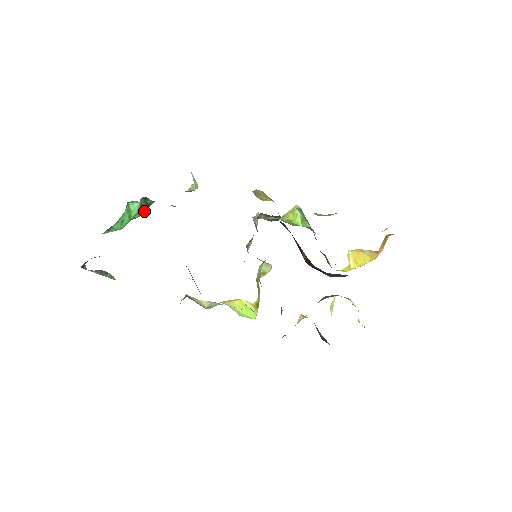
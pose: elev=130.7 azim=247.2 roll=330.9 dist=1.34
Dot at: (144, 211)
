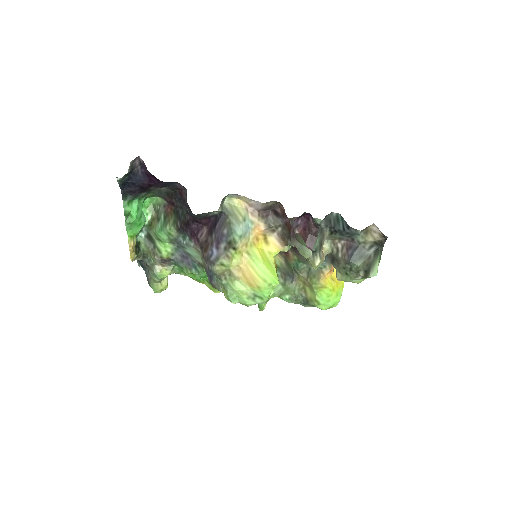
Dot at: (135, 253)
